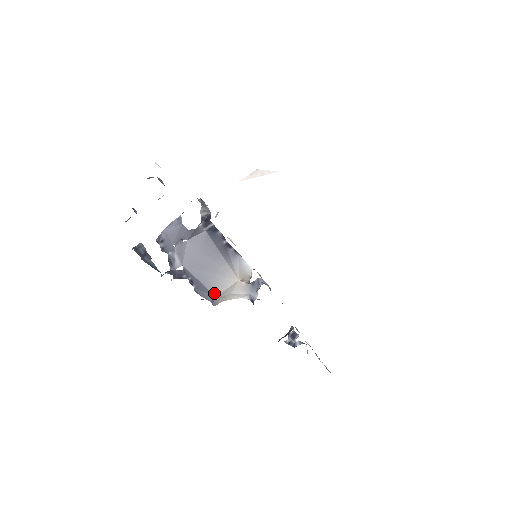
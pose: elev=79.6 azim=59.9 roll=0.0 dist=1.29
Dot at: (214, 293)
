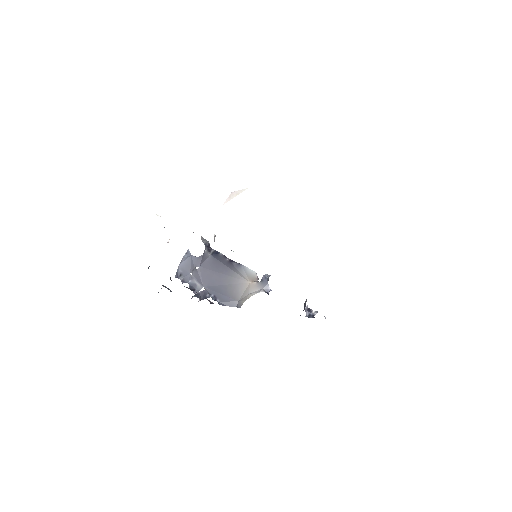
Dot at: (236, 299)
